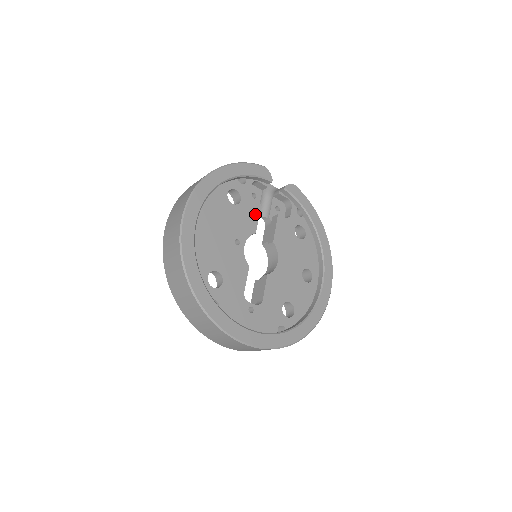
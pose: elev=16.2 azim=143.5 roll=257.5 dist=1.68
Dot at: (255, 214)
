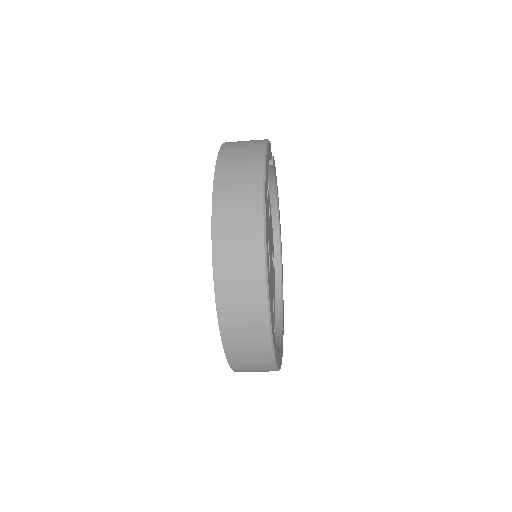
Dot at: occluded
